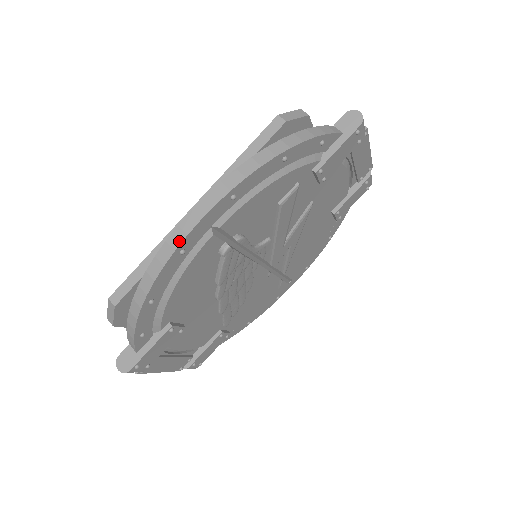
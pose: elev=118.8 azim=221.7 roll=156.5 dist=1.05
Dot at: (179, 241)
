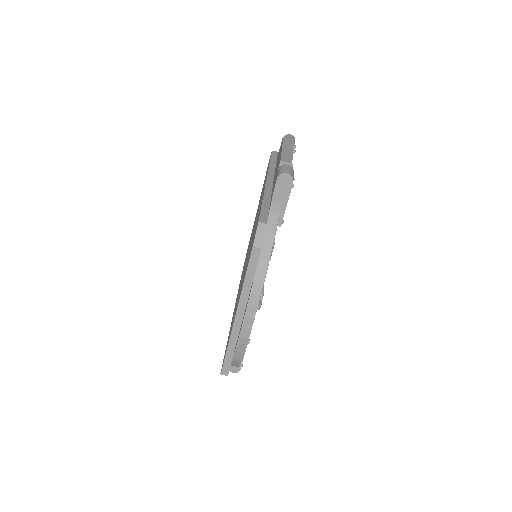
Dot at: (246, 342)
